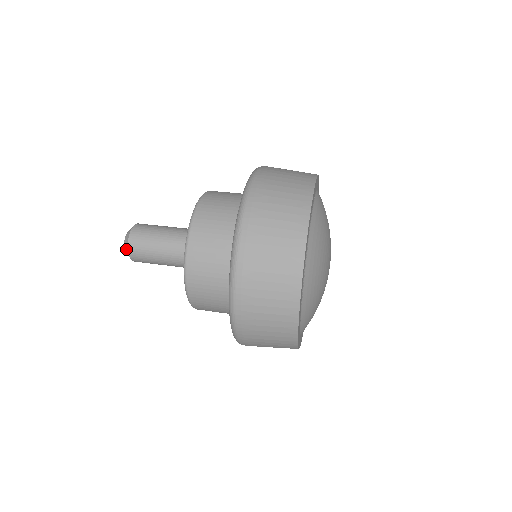
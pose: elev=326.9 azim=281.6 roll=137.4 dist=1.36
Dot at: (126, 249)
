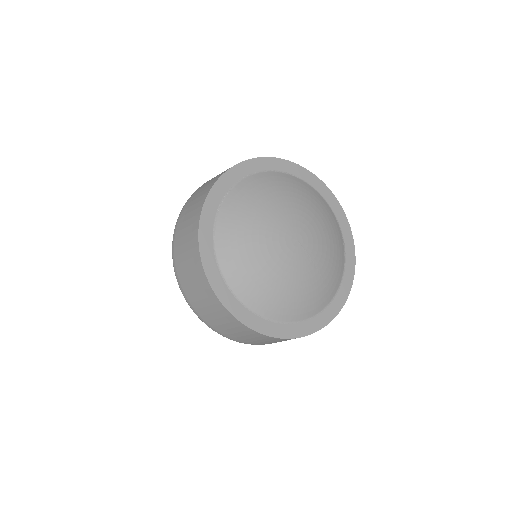
Dot at: occluded
